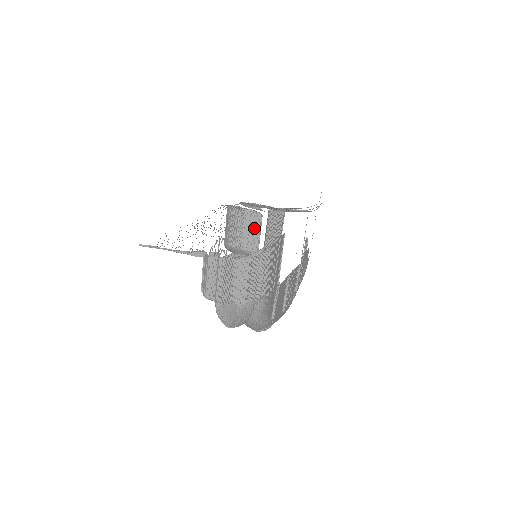
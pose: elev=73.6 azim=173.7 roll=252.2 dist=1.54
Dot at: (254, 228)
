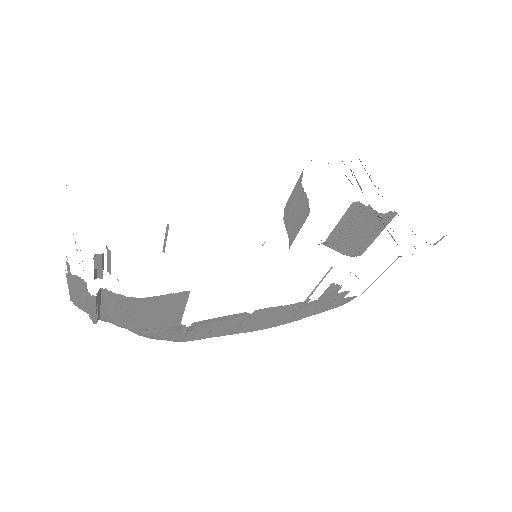
Dot at: (300, 218)
